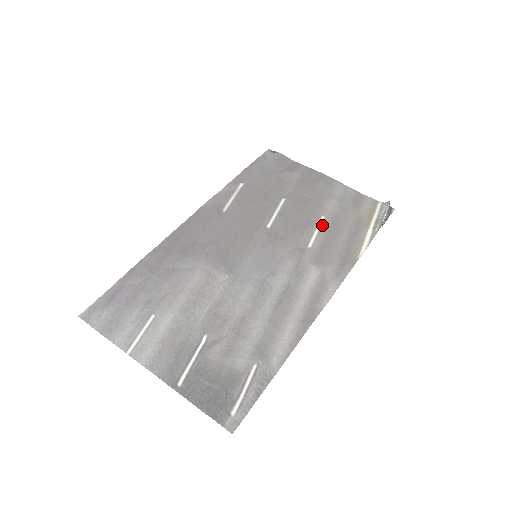
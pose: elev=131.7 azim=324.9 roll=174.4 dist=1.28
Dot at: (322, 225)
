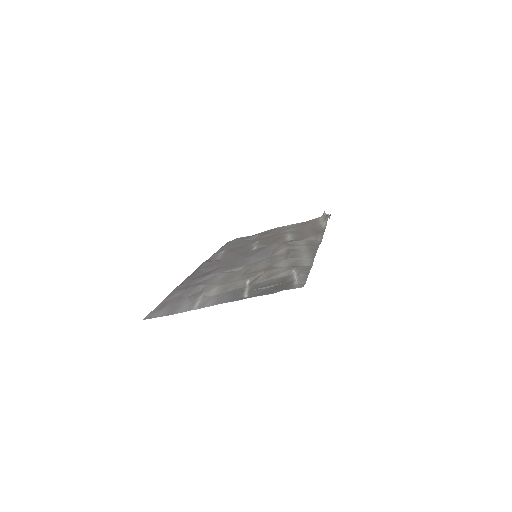
Dot at: (290, 234)
